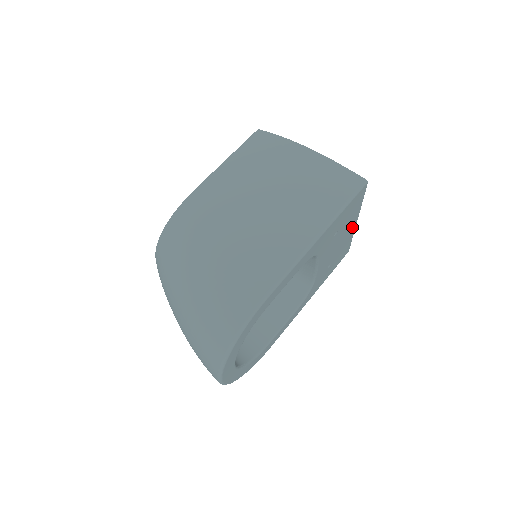
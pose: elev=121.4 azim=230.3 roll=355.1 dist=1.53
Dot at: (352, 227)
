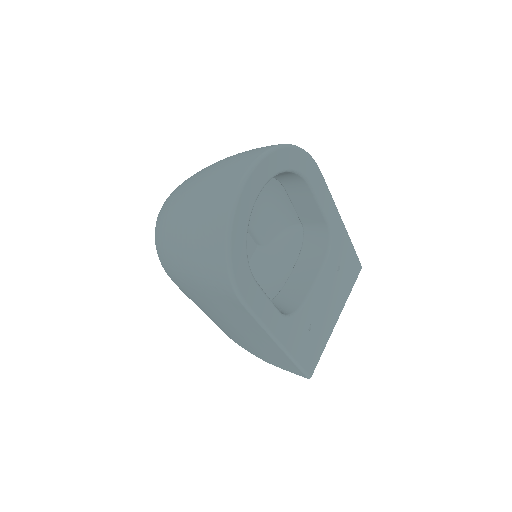
Dot at: (335, 317)
